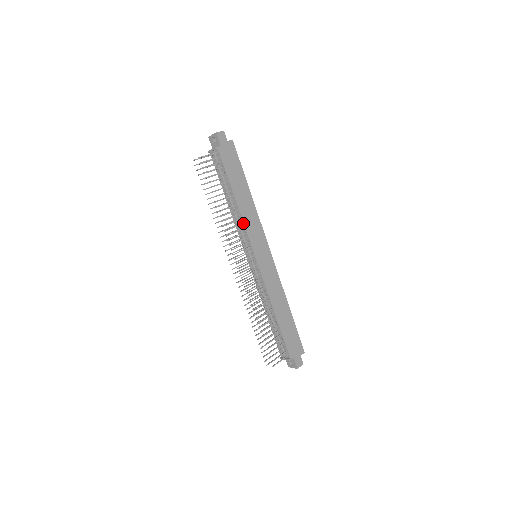
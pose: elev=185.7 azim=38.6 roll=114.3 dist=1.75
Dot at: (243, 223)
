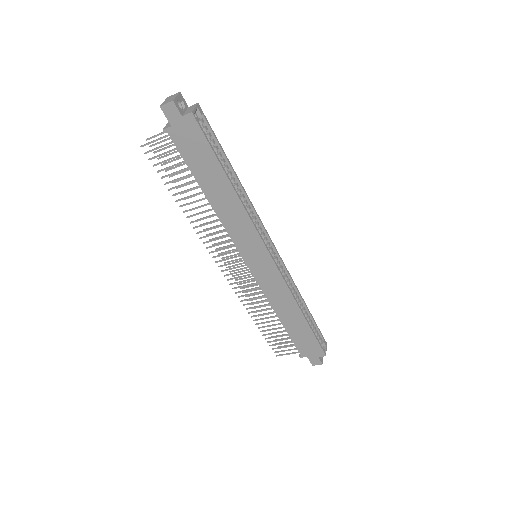
Dot at: (223, 226)
